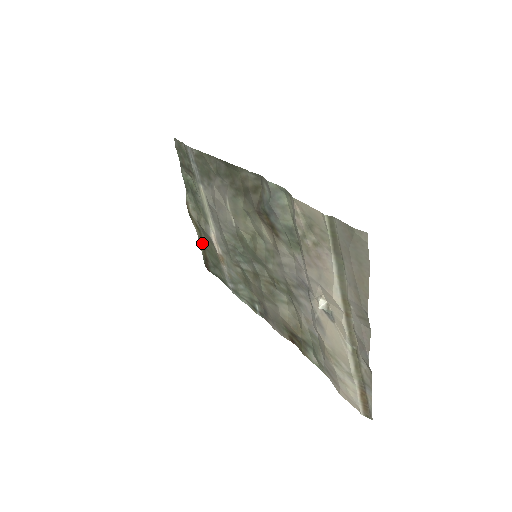
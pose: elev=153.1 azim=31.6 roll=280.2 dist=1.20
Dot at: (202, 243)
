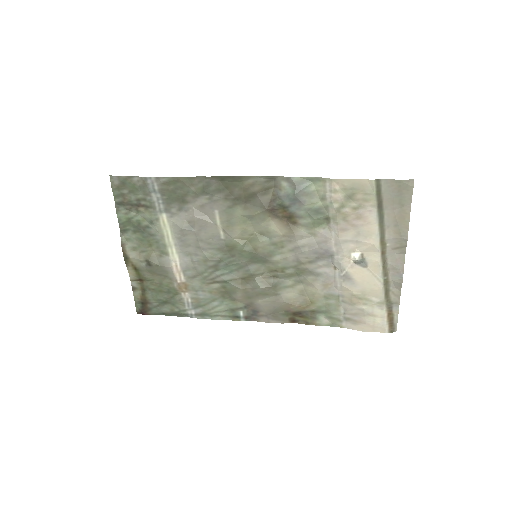
Dot at: (138, 286)
